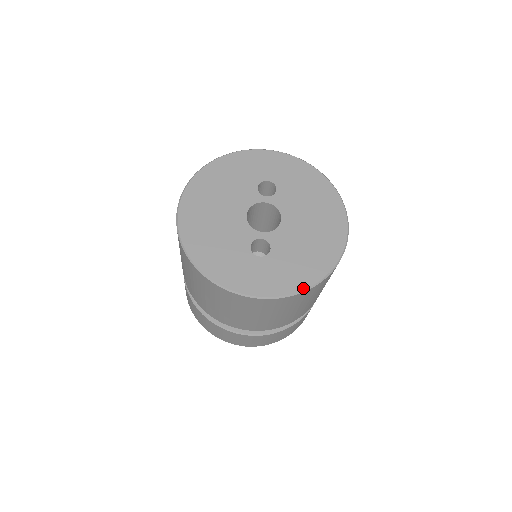
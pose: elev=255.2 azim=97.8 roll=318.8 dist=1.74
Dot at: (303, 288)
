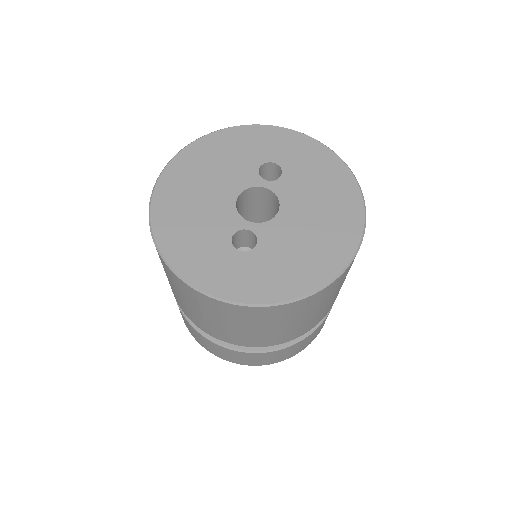
Dot at: (286, 299)
